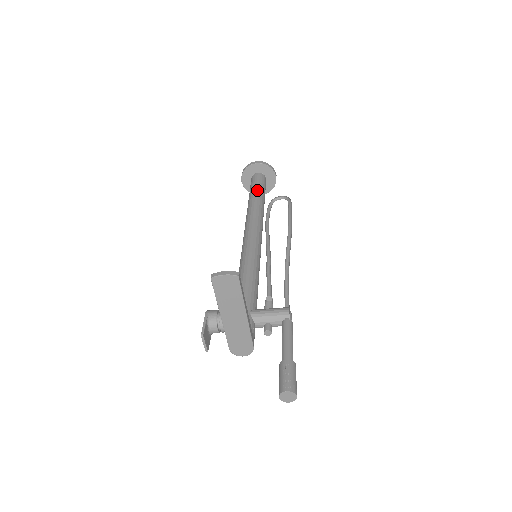
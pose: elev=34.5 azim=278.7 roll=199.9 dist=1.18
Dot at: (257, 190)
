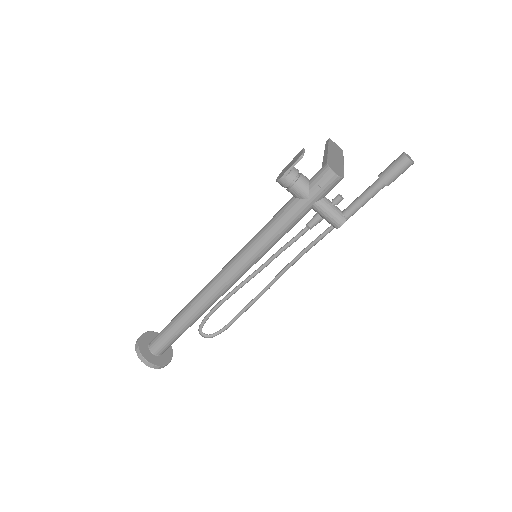
Dot at: occluded
